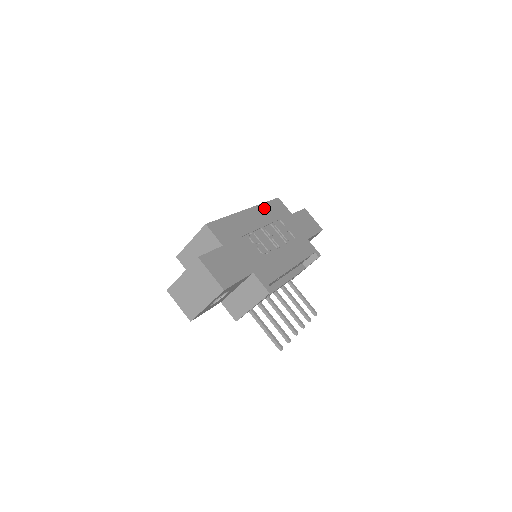
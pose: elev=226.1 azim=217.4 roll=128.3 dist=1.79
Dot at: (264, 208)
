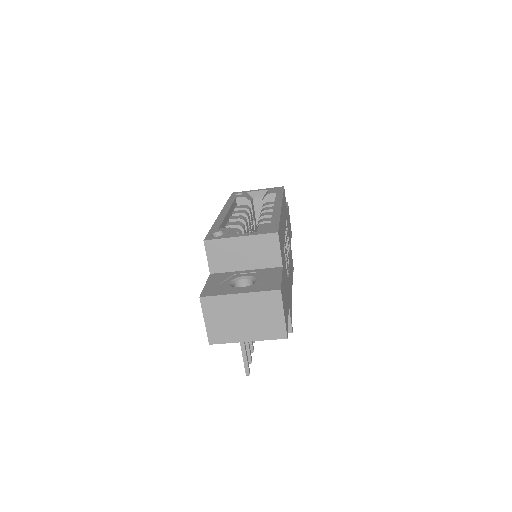
Dot at: occluded
